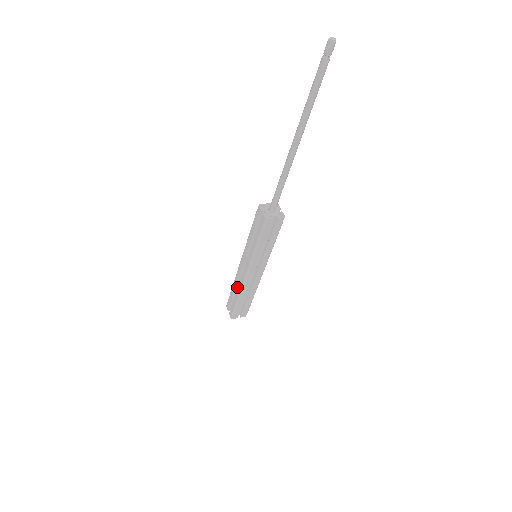
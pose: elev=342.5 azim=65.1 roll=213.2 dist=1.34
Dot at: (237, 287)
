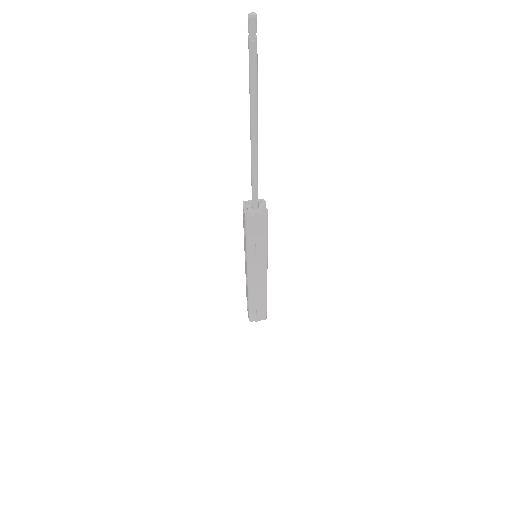
Dot at: occluded
